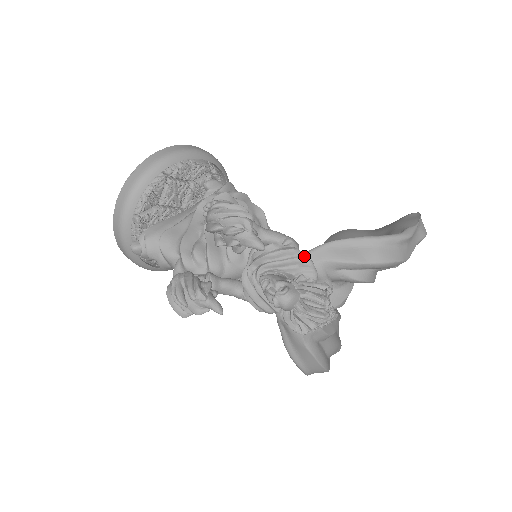
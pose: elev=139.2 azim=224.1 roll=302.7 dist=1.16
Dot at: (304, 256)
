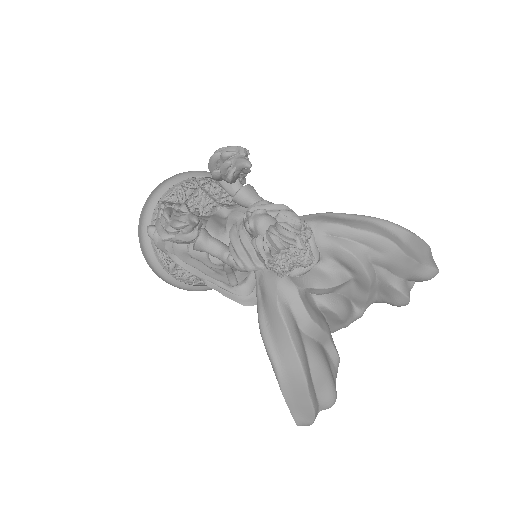
Dot at: (292, 211)
